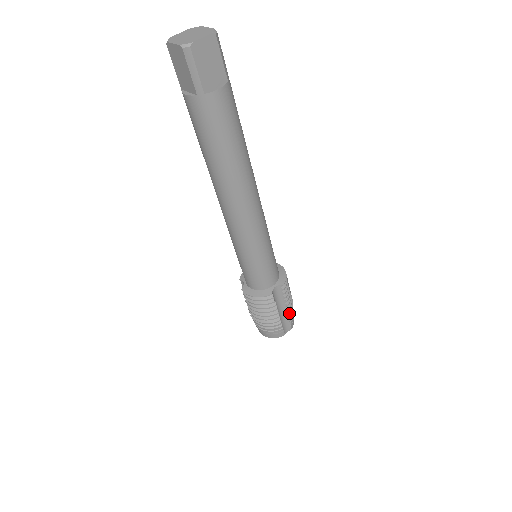
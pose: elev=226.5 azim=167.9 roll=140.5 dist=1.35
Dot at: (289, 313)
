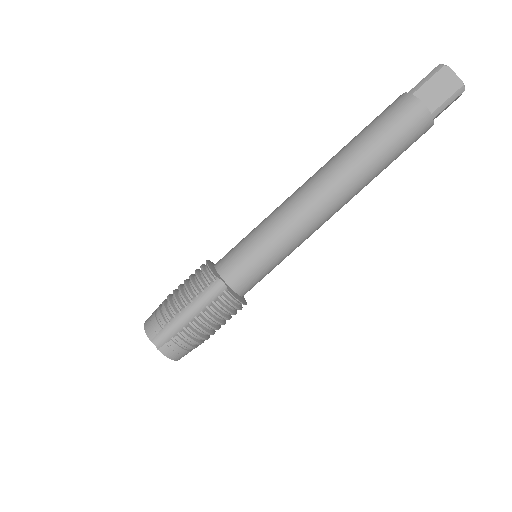
Dot at: (185, 330)
